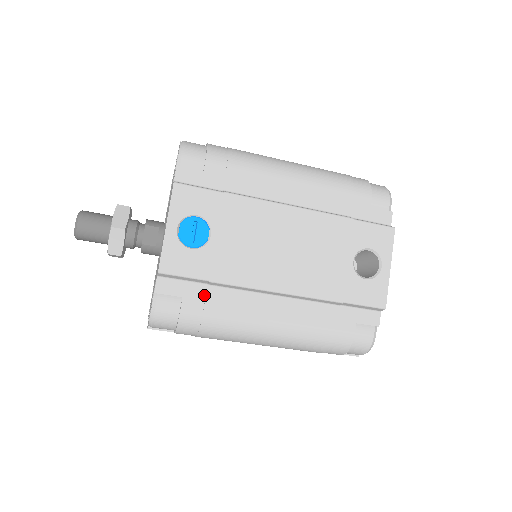
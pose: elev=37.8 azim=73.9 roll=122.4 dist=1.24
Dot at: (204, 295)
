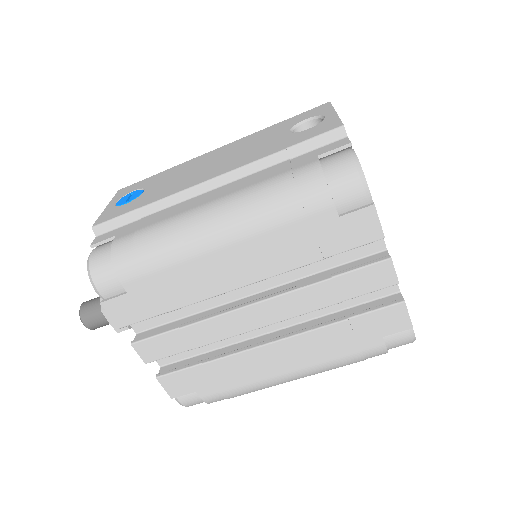
Dot at: (138, 225)
